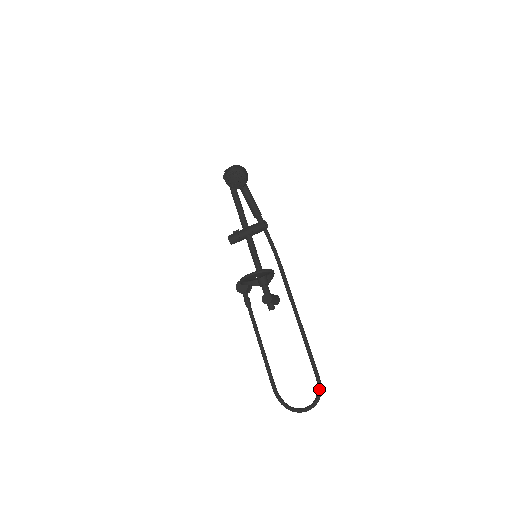
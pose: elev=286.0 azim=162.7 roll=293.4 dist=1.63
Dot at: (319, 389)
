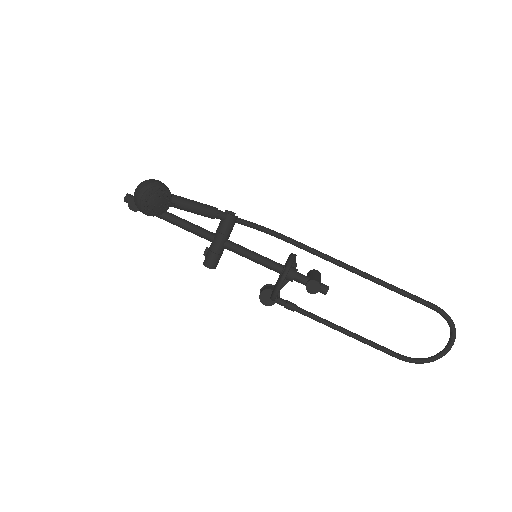
Dot at: (446, 316)
